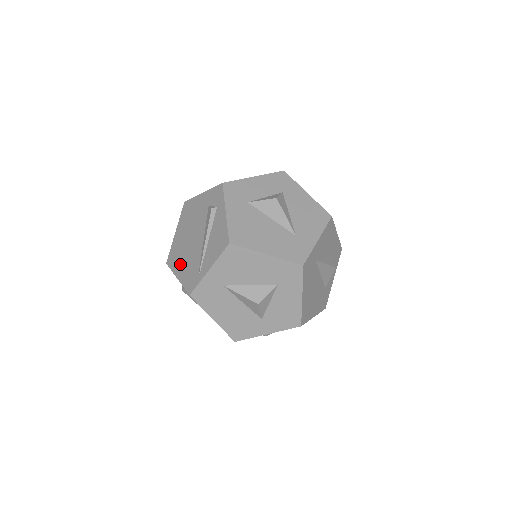
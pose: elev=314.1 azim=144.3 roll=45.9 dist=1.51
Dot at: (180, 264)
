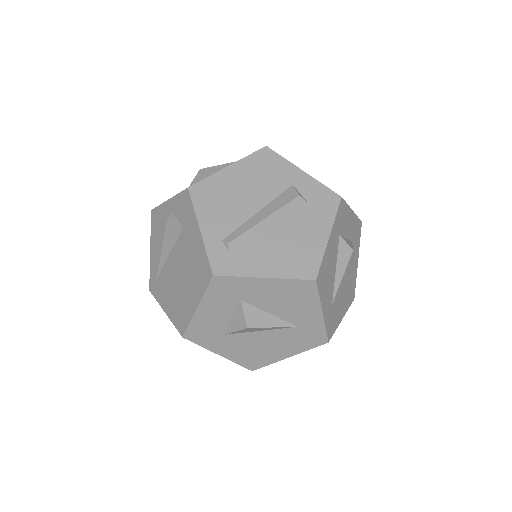
Dot at: occluded
